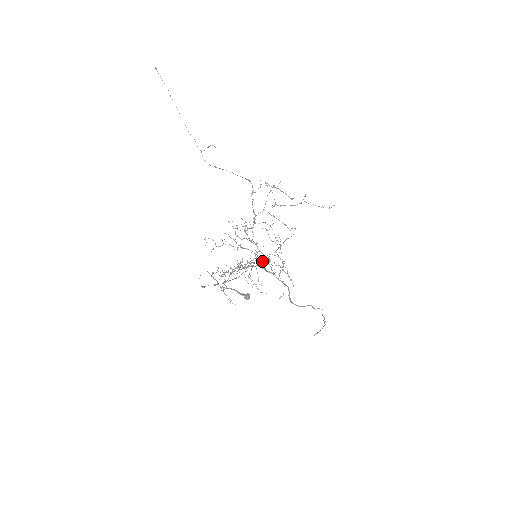
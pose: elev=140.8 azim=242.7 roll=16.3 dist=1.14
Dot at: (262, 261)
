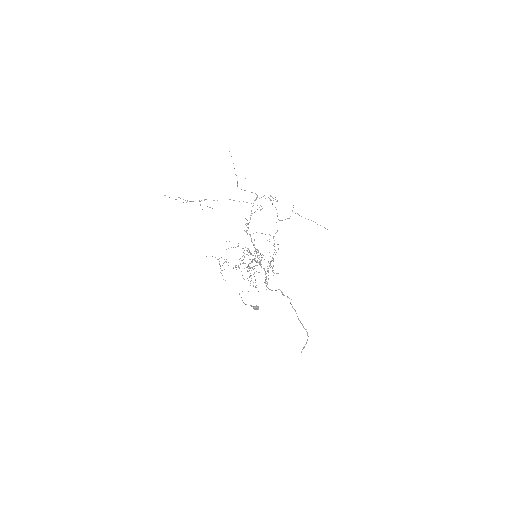
Dot at: occluded
